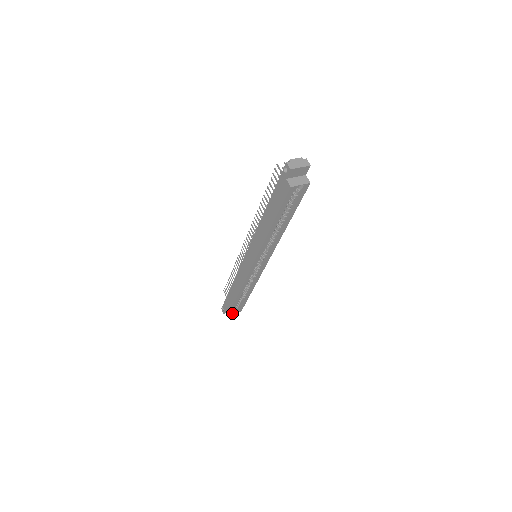
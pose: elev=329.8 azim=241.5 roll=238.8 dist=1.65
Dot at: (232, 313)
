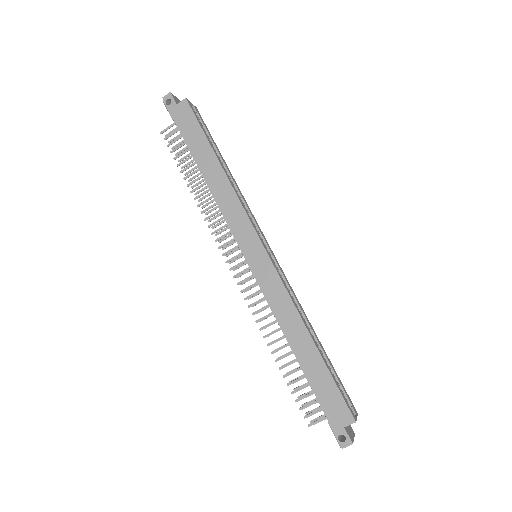
Dot at: (352, 414)
